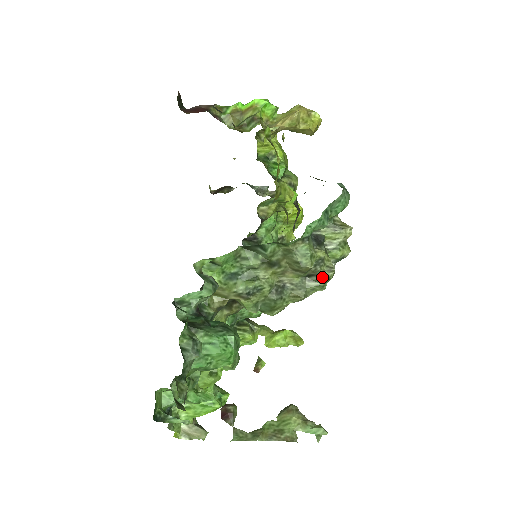
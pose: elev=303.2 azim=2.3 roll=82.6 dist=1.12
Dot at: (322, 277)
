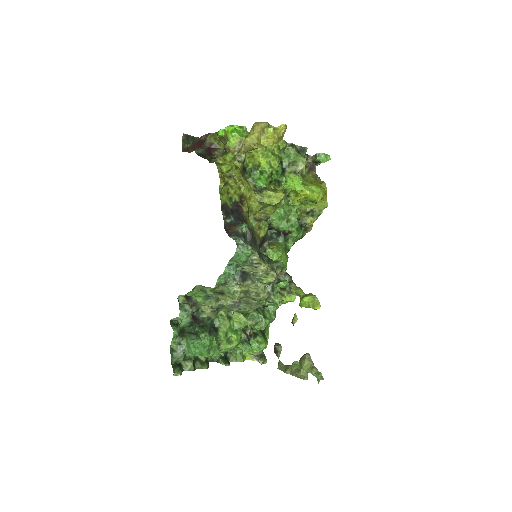
Dot at: (255, 299)
